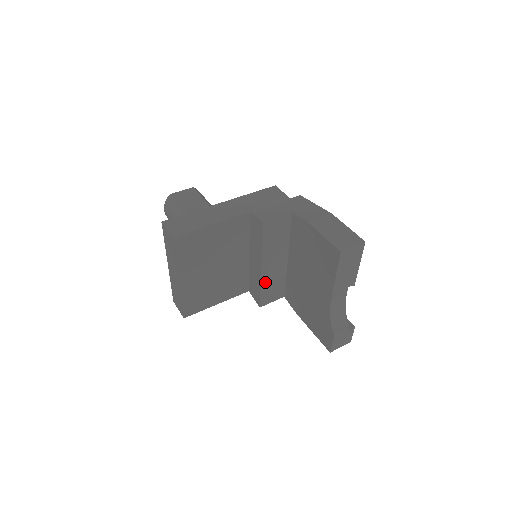
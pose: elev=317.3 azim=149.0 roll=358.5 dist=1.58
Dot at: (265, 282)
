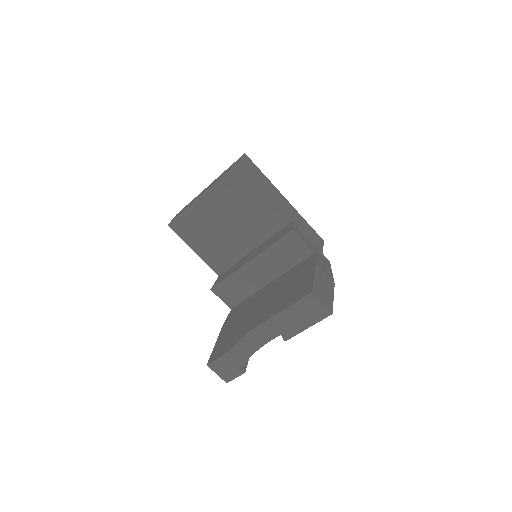
Dot at: (238, 276)
